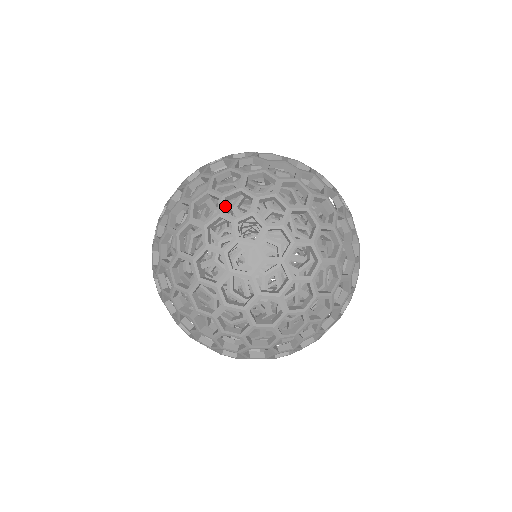
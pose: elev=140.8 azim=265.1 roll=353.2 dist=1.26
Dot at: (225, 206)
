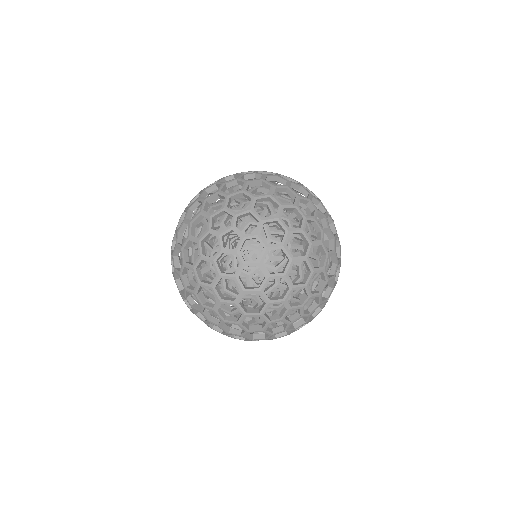
Dot at: occluded
